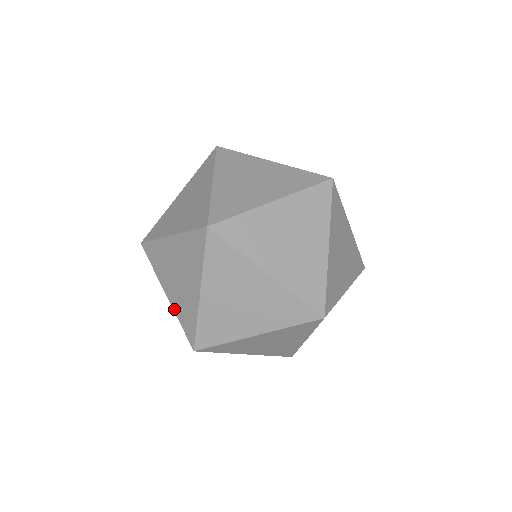
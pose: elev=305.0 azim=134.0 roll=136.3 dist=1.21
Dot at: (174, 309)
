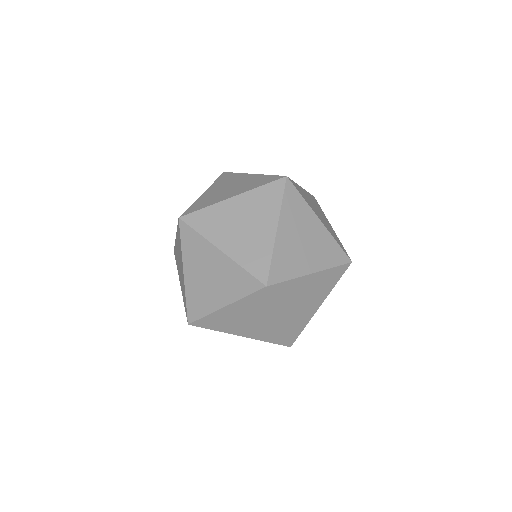
Dot at: (255, 339)
